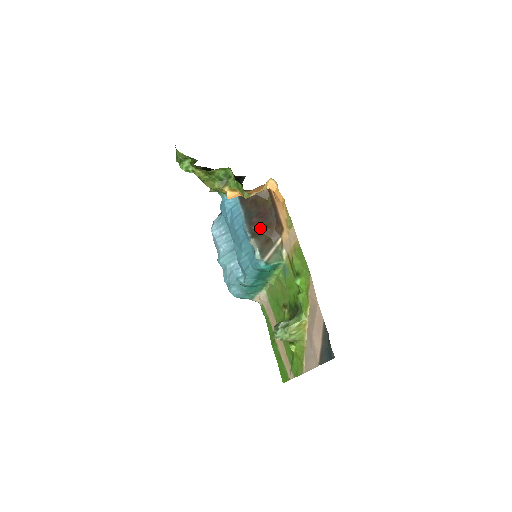
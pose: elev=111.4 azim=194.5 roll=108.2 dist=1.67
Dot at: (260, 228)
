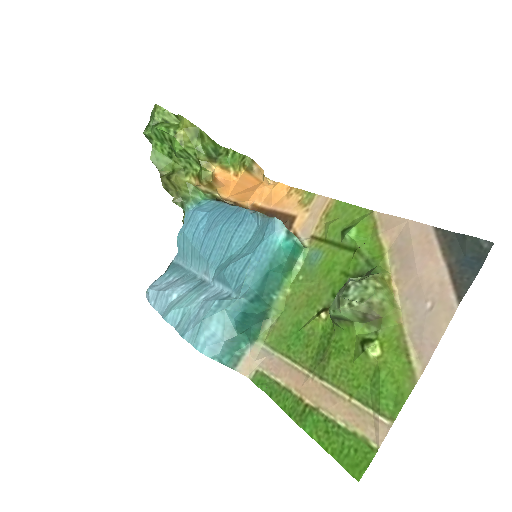
Dot at: occluded
